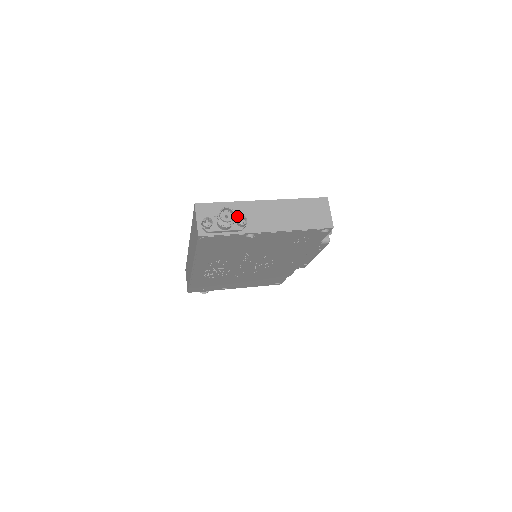
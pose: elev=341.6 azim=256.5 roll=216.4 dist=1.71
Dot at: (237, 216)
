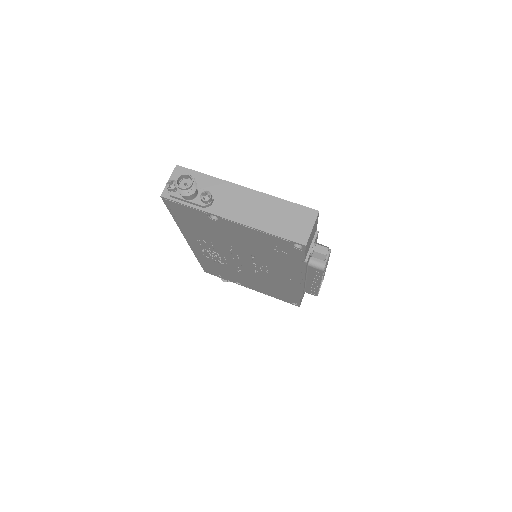
Dot at: occluded
